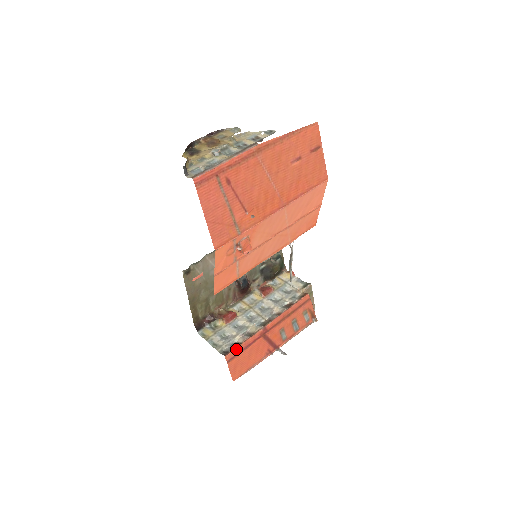
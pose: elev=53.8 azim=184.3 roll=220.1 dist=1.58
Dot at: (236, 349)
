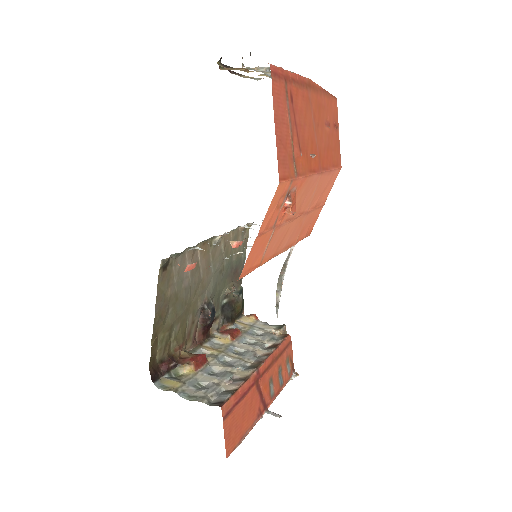
Dot at: (232, 398)
